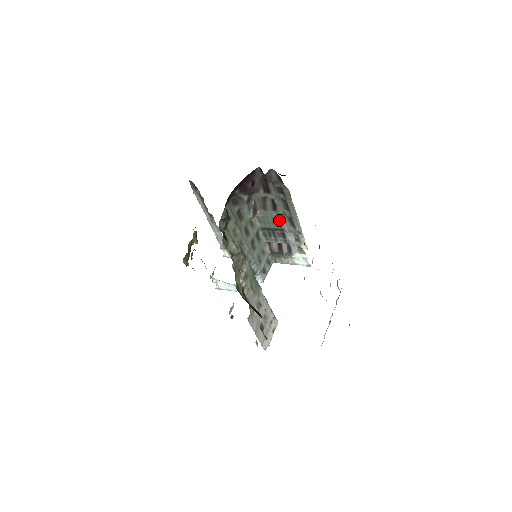
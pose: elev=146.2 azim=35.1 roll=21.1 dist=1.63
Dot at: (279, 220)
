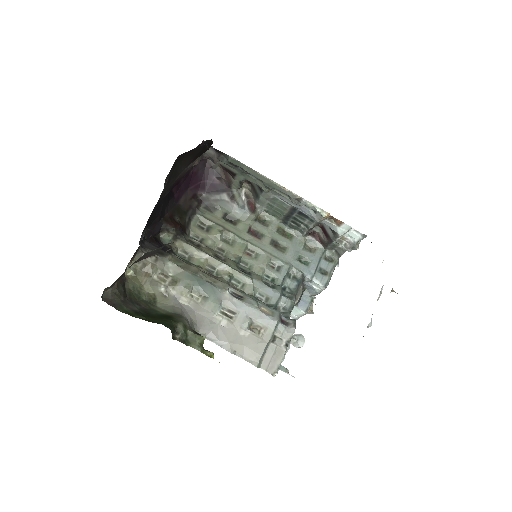
Dot at: (278, 199)
